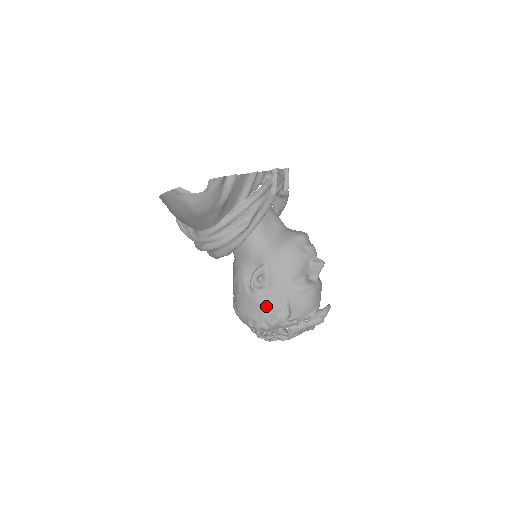
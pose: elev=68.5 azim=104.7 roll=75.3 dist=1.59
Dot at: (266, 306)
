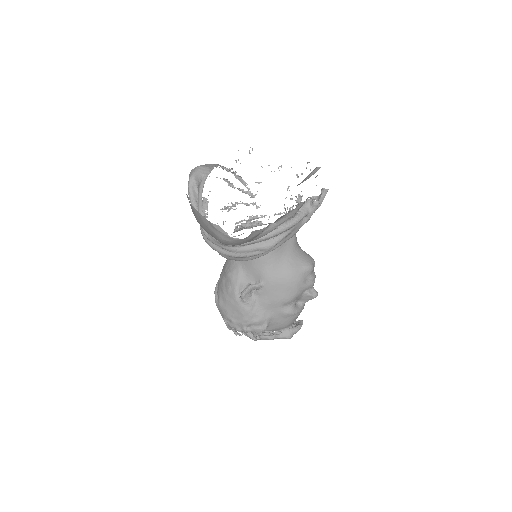
Dot at: (248, 317)
